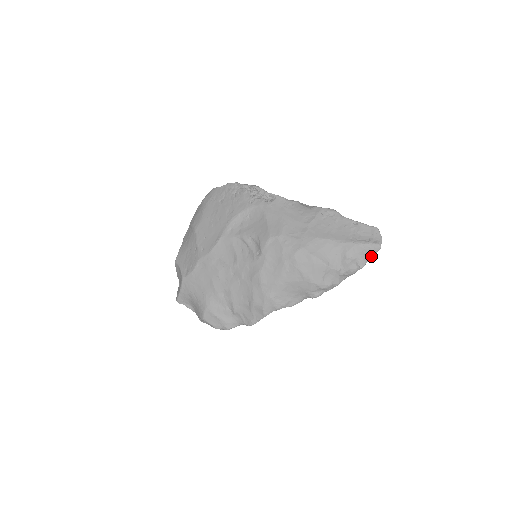
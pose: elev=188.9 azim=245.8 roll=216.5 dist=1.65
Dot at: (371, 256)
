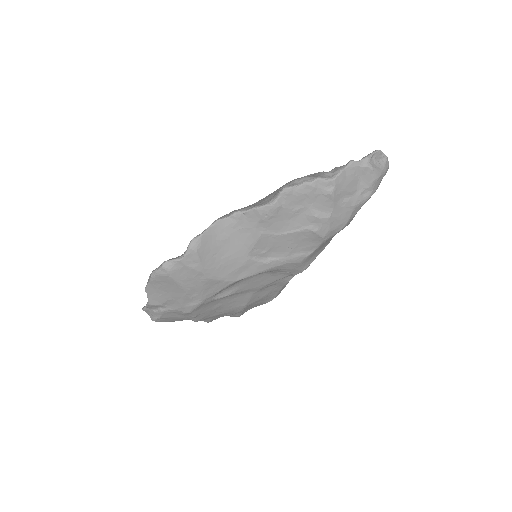
Dot at: (366, 156)
